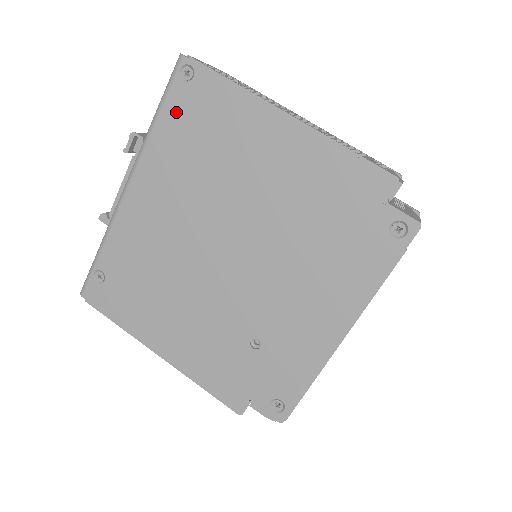
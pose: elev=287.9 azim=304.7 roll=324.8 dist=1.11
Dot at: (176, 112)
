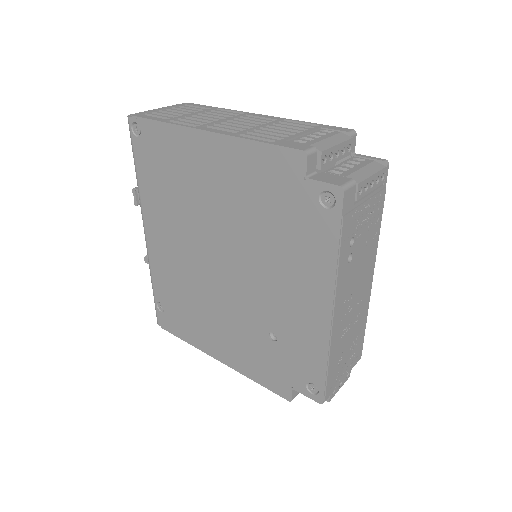
Dot at: (144, 163)
